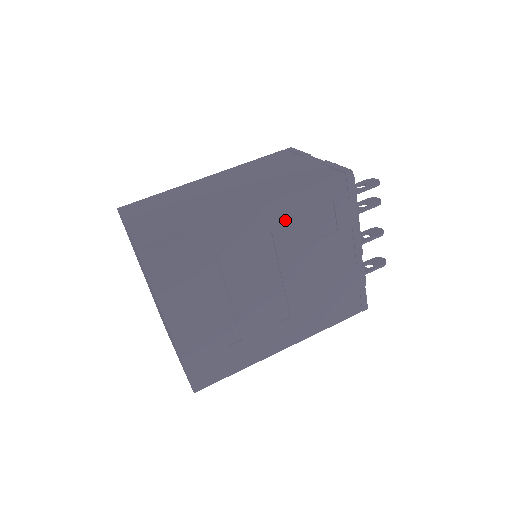
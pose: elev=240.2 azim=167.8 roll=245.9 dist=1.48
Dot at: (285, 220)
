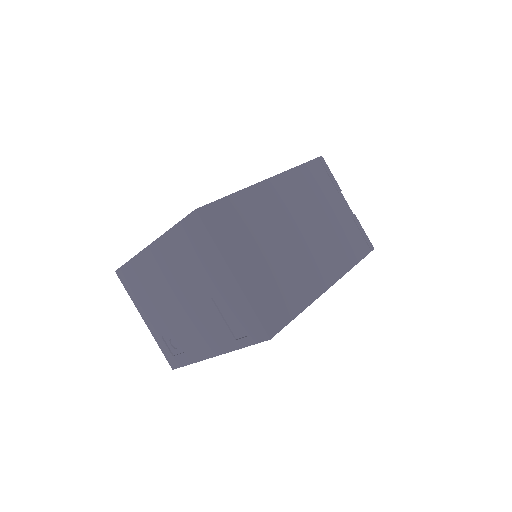
Dot at: occluded
